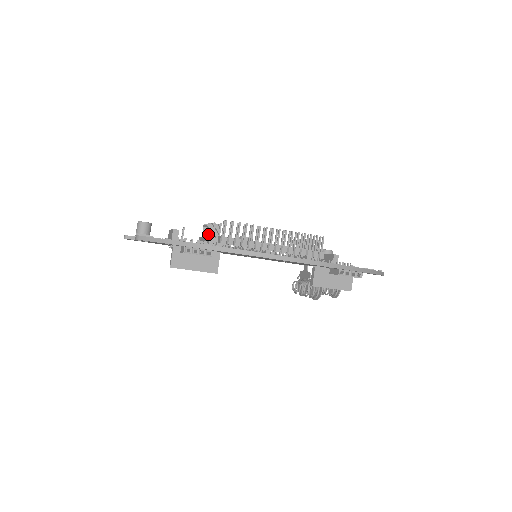
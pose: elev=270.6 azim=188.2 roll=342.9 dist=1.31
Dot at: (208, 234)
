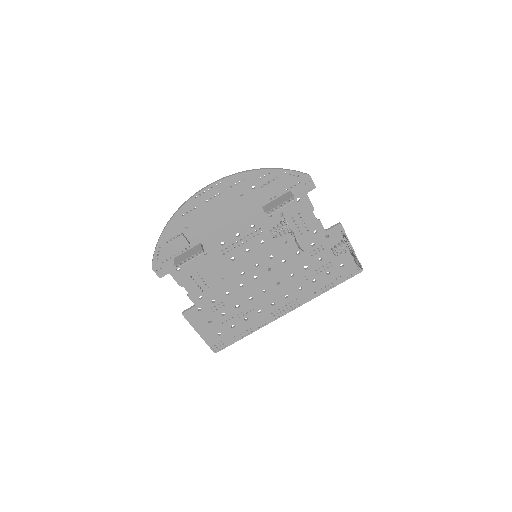
Dot at: occluded
